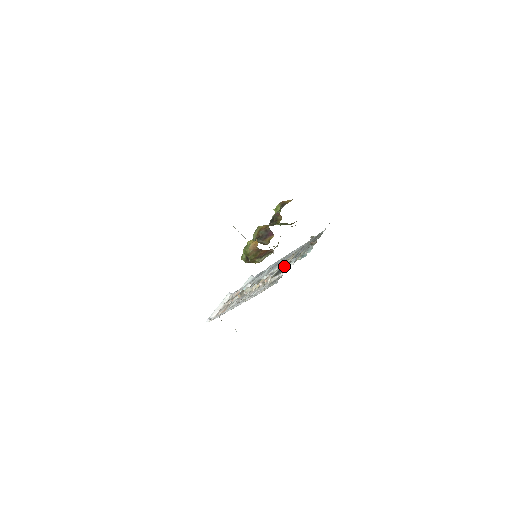
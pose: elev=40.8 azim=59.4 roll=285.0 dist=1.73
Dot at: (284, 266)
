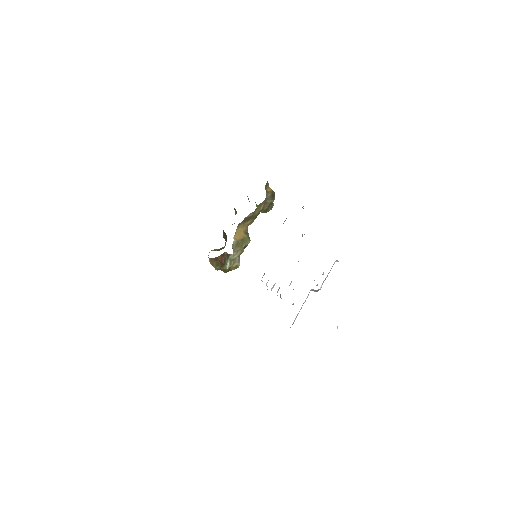
Dot at: occluded
